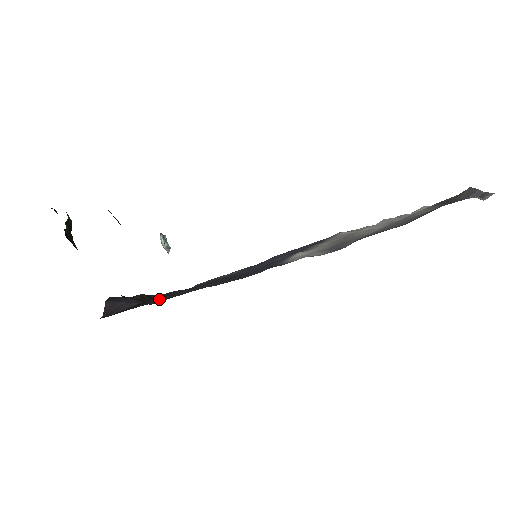
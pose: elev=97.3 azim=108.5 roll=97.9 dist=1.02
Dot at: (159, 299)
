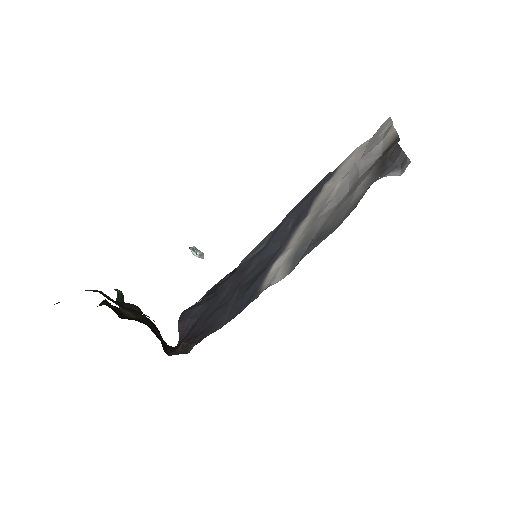
Dot at: (194, 342)
